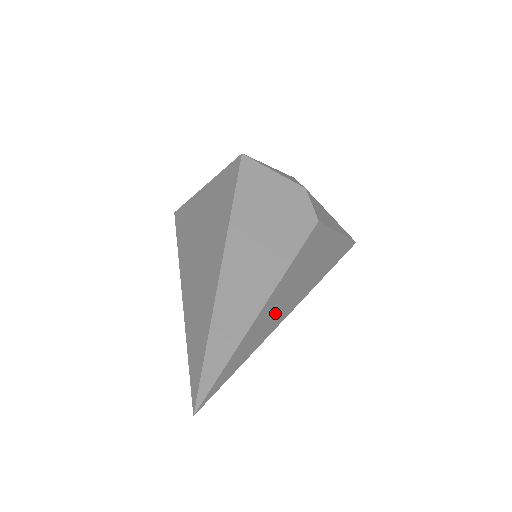
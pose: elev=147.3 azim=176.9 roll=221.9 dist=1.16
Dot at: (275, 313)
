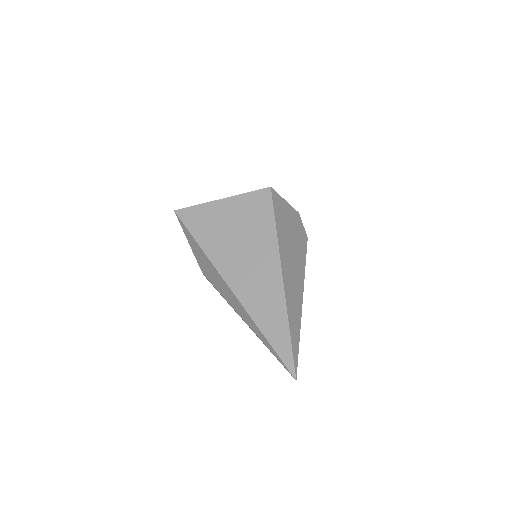
Dot at: occluded
